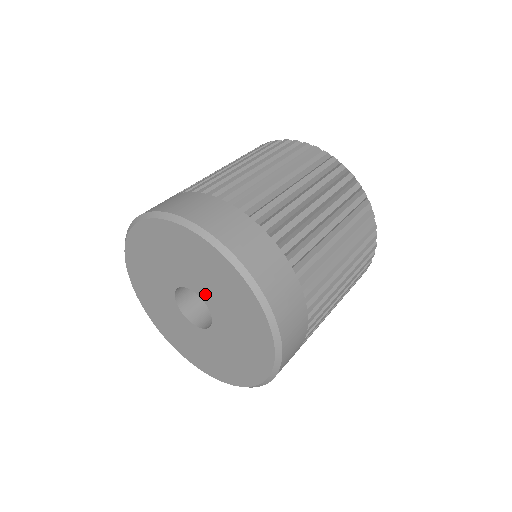
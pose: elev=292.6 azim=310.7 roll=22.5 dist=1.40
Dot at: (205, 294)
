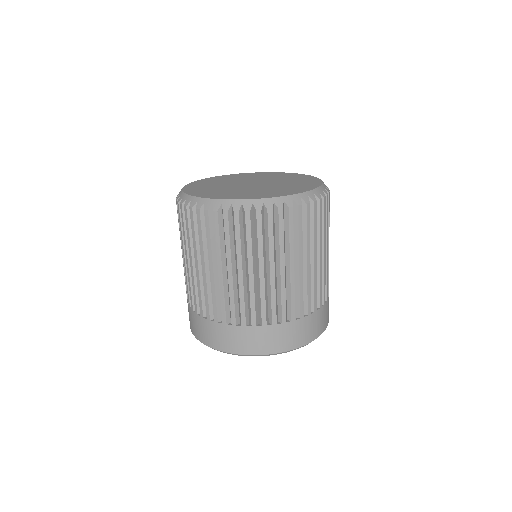
Dot at: occluded
